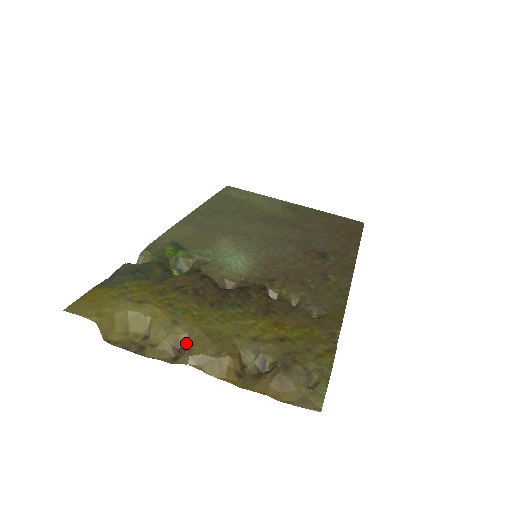
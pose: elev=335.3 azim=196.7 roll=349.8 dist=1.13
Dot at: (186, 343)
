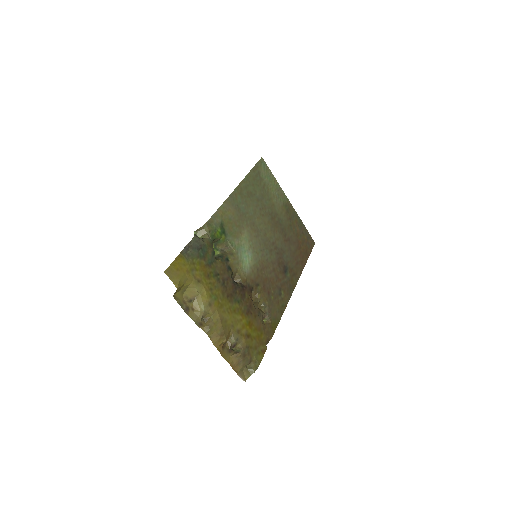
Dot at: (209, 319)
